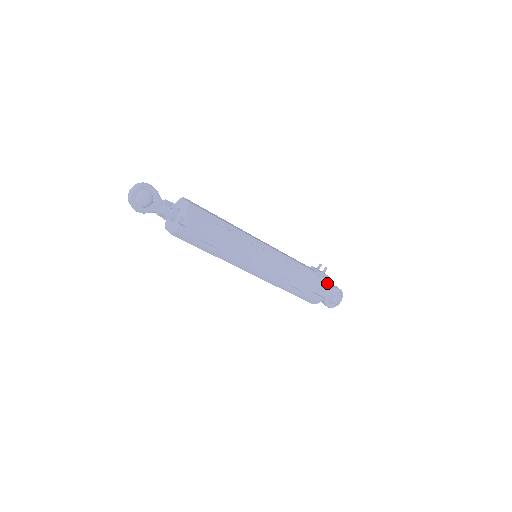
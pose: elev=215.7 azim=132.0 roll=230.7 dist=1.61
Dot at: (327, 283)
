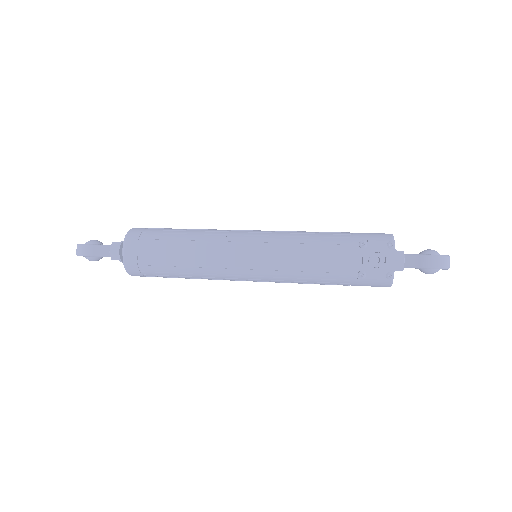
Dot at: (384, 281)
